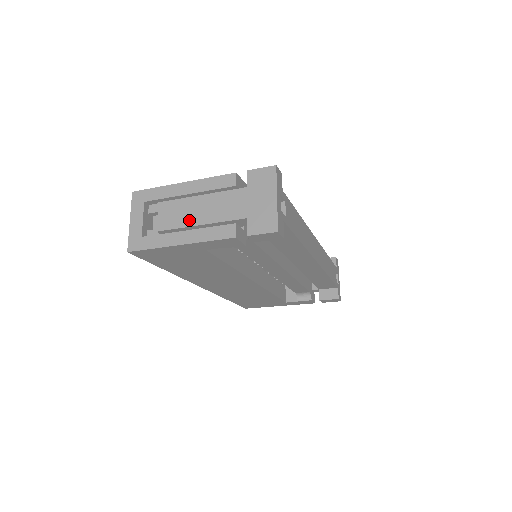
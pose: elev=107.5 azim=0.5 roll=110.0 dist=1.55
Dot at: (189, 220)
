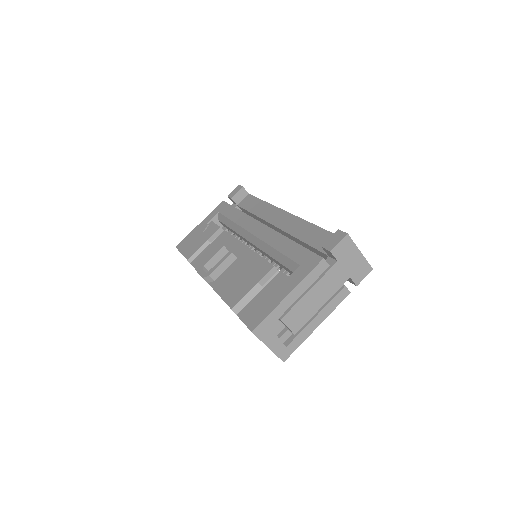
Dot at: (313, 310)
